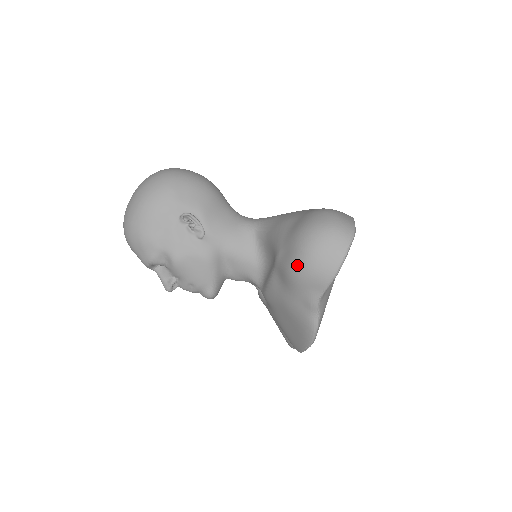
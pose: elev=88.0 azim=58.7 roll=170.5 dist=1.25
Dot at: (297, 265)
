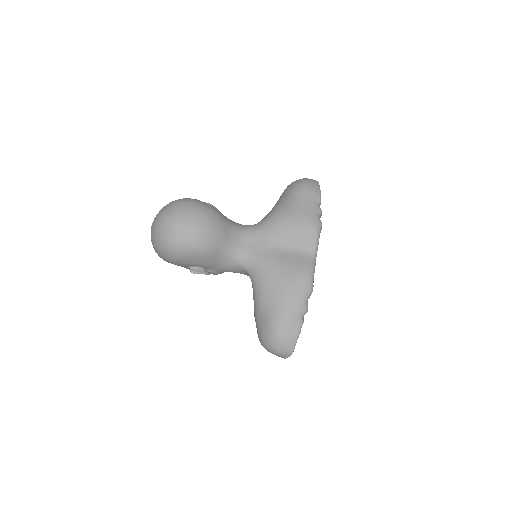
Dot at: occluded
